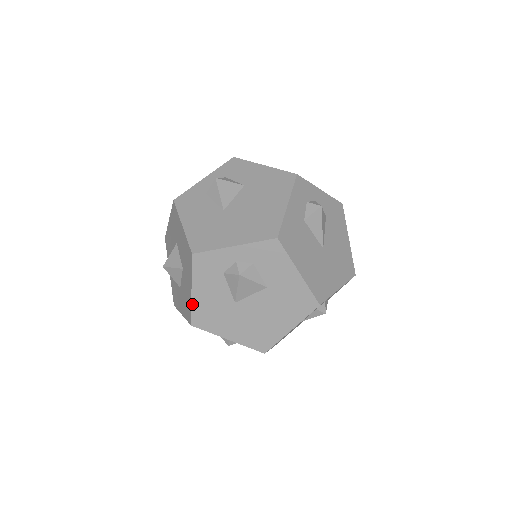
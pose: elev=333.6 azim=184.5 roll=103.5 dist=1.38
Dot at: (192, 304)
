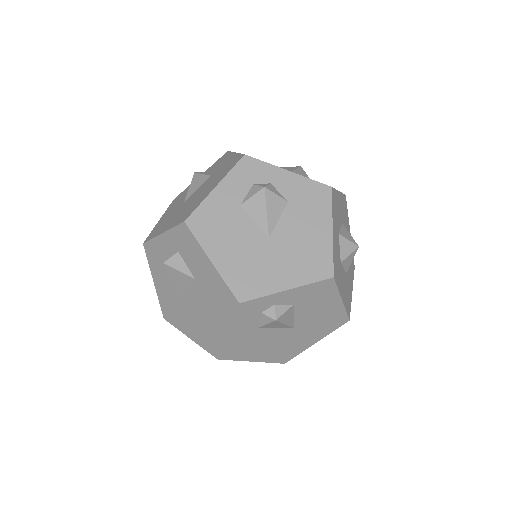
Dot at: (158, 296)
